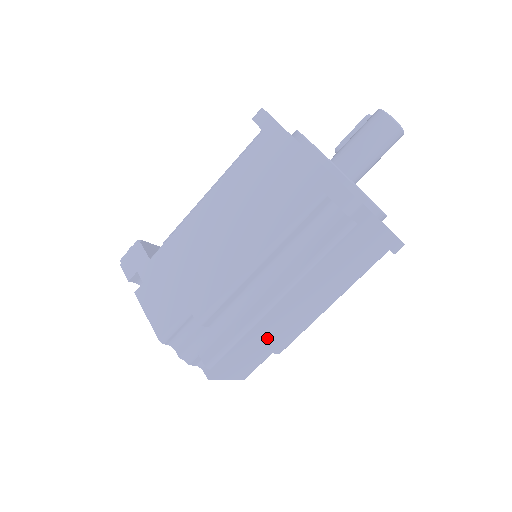
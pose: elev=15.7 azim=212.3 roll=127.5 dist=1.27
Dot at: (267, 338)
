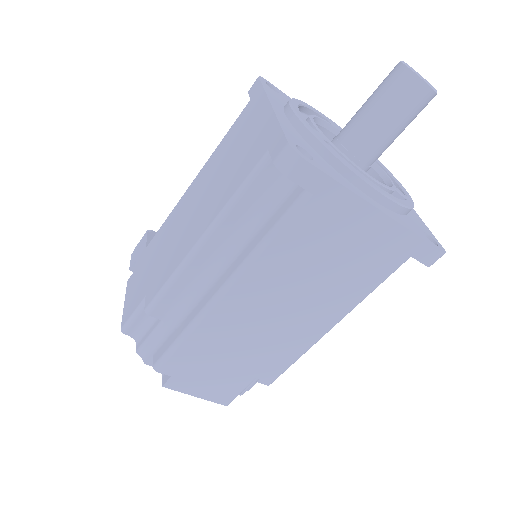
Dot at: (234, 350)
